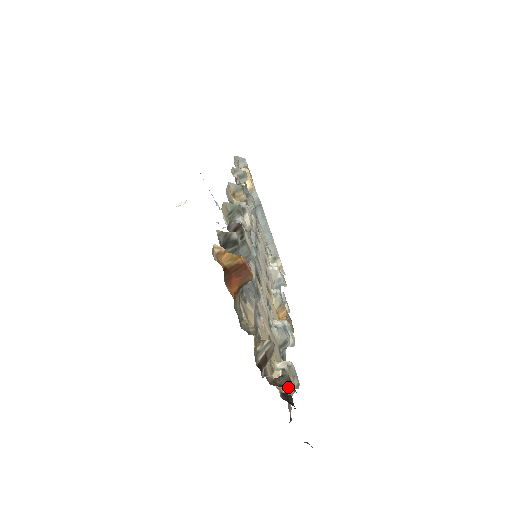
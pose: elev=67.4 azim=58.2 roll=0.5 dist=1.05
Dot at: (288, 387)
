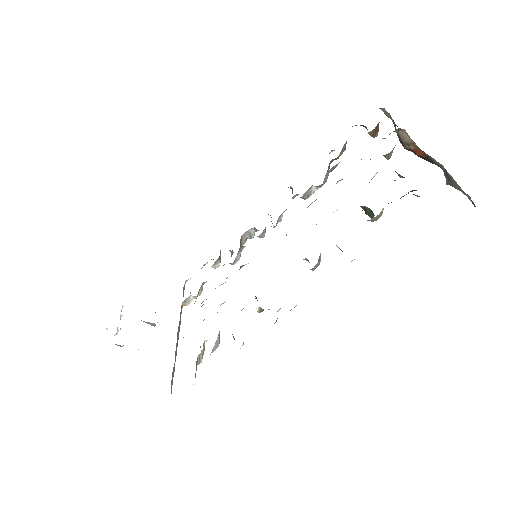
Dot at: occluded
